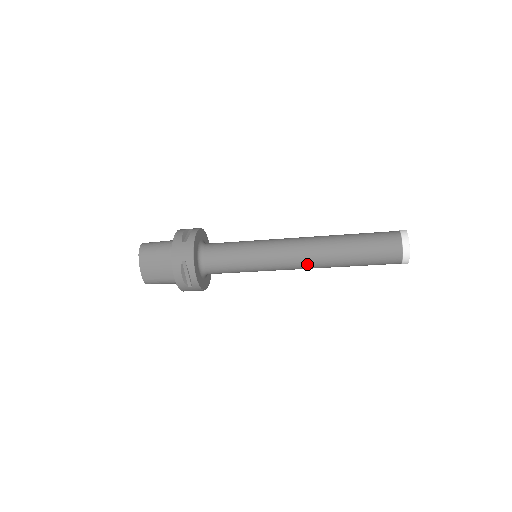
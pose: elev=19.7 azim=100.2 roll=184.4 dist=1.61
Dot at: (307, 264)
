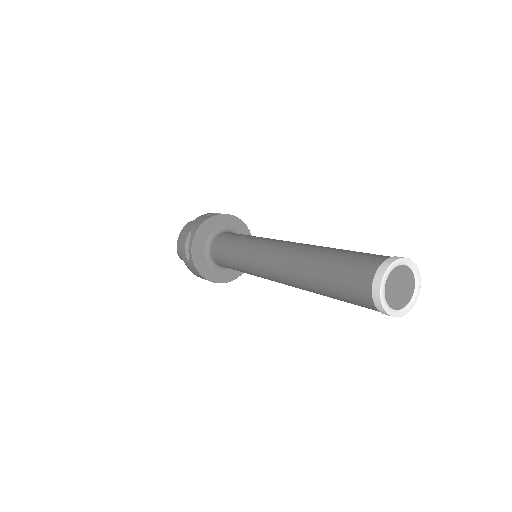
Dot at: (277, 269)
